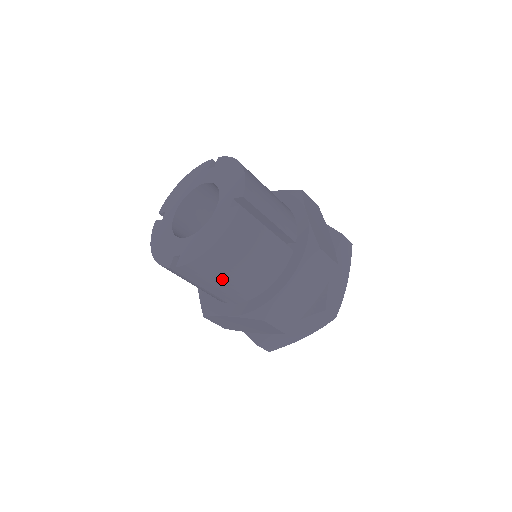
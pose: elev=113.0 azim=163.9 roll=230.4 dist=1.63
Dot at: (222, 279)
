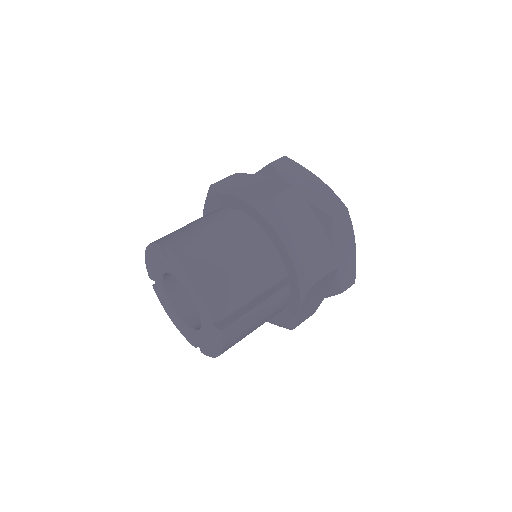
Dot at: occluded
